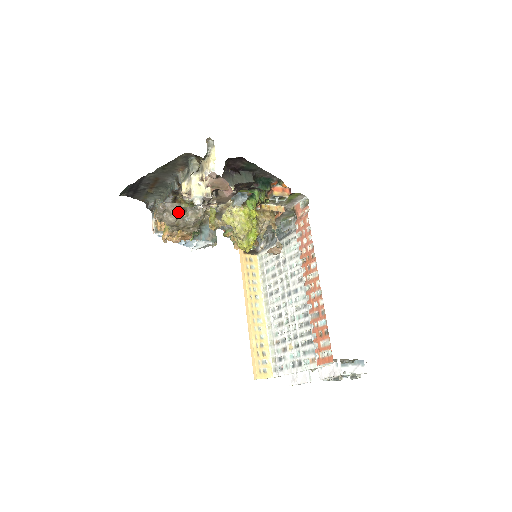
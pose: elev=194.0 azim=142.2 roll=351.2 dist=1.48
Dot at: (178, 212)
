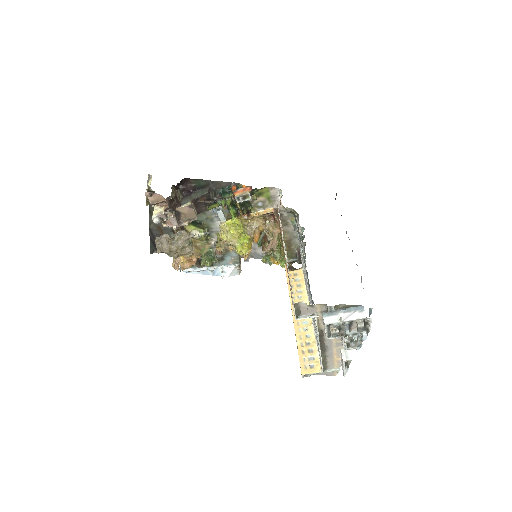
Dot at: (166, 240)
